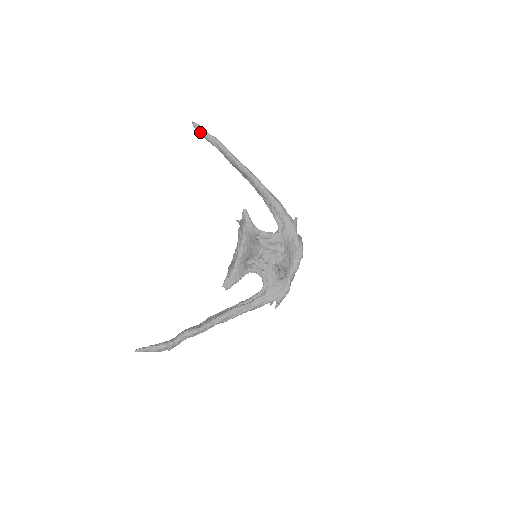
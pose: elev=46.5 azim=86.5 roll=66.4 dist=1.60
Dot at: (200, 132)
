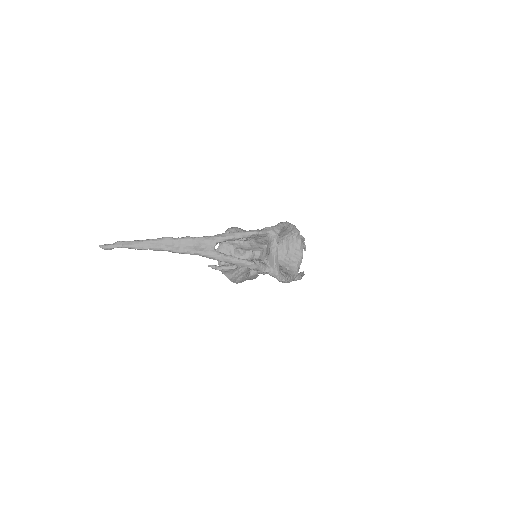
Dot at: (113, 248)
